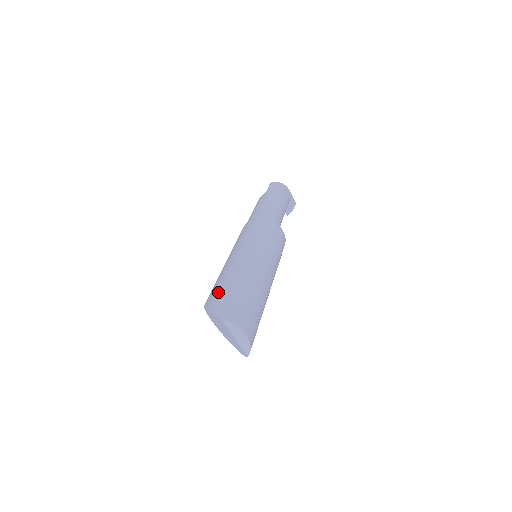
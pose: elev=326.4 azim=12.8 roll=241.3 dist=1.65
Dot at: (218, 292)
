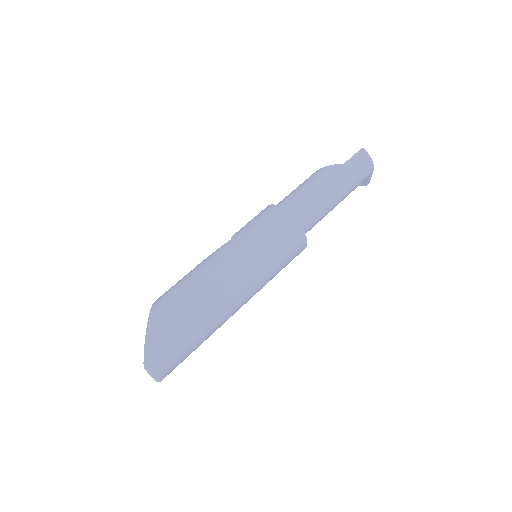
Dot at: (168, 317)
